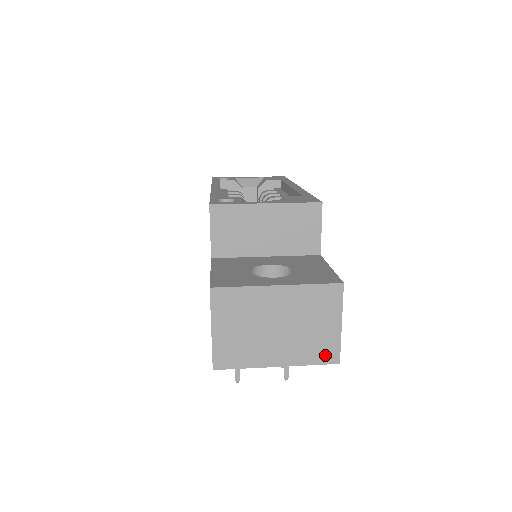
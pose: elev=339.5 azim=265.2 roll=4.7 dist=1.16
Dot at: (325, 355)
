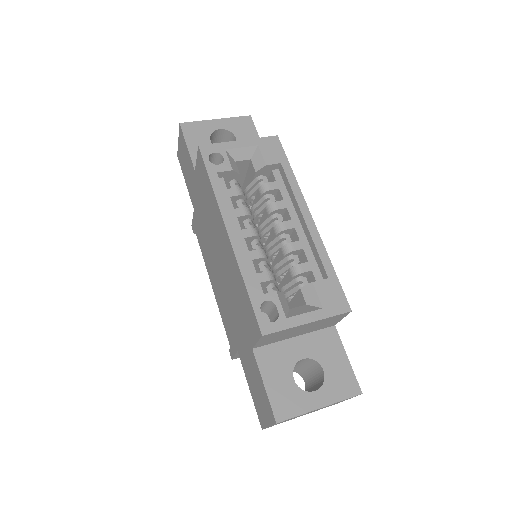
Dot at: occluded
